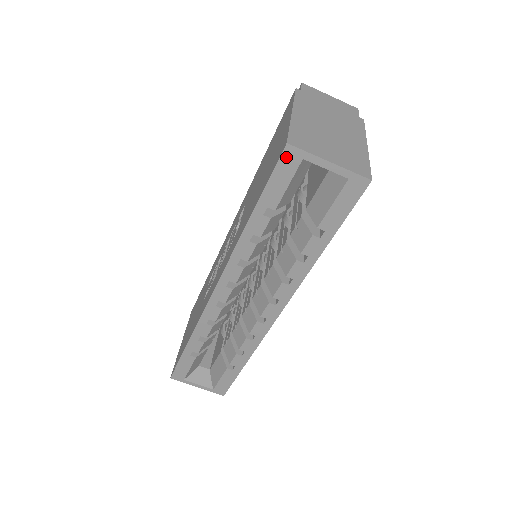
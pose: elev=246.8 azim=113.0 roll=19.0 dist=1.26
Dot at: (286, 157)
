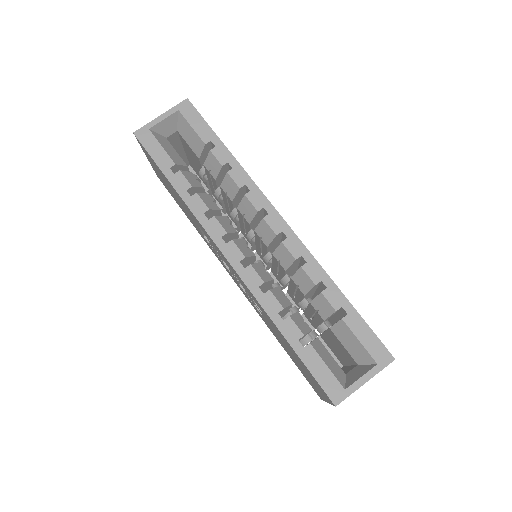
Dot at: (142, 138)
